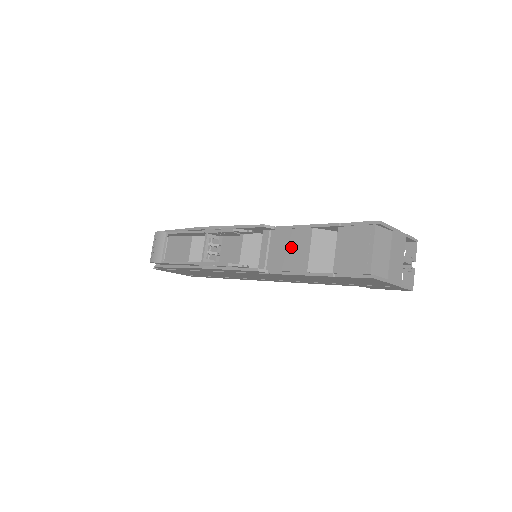
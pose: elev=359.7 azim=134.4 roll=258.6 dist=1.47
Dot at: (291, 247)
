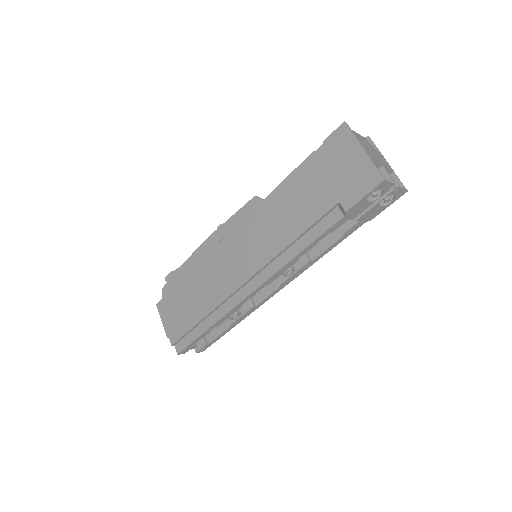
Dot at: occluded
